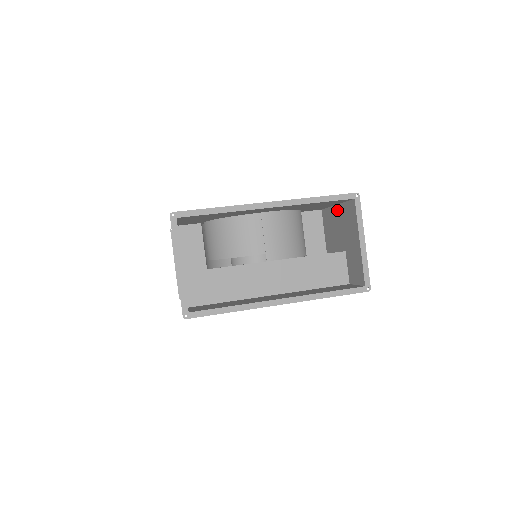
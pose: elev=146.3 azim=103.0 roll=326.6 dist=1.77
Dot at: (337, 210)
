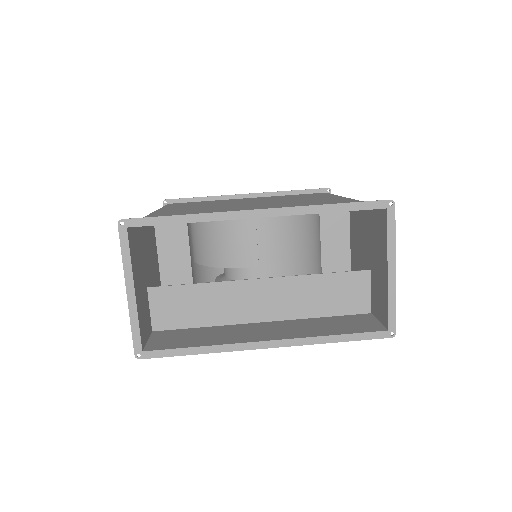
Dot at: (365, 211)
